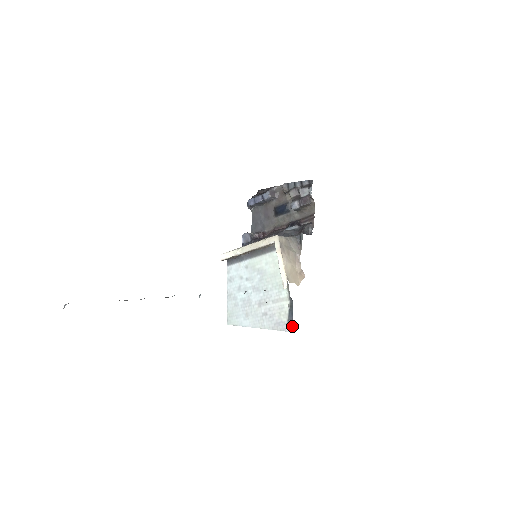
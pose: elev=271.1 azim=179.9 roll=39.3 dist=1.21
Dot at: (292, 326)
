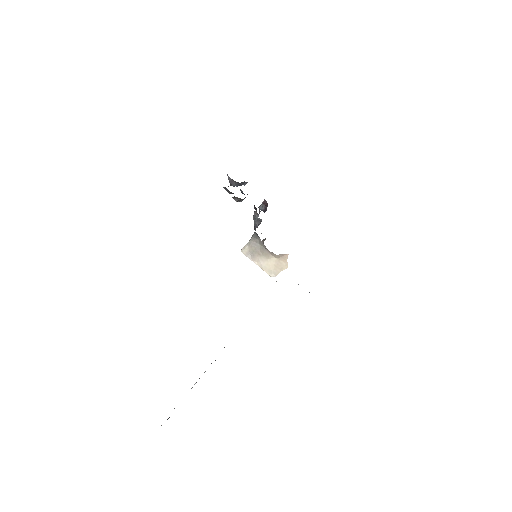
Dot at: occluded
